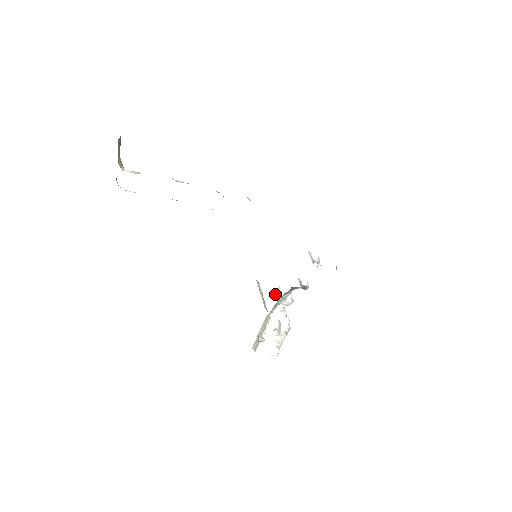
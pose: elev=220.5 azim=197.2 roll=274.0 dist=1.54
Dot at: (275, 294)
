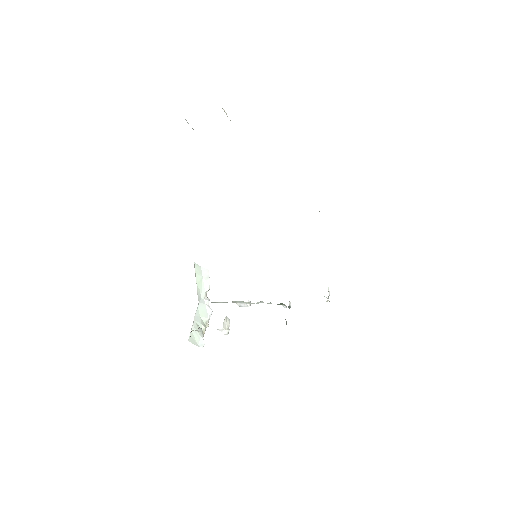
Dot at: (205, 279)
